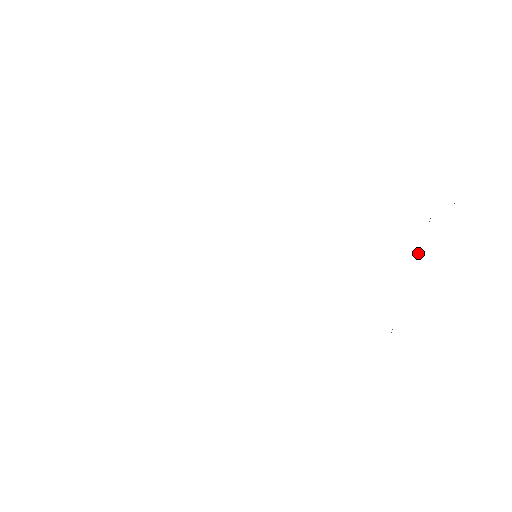
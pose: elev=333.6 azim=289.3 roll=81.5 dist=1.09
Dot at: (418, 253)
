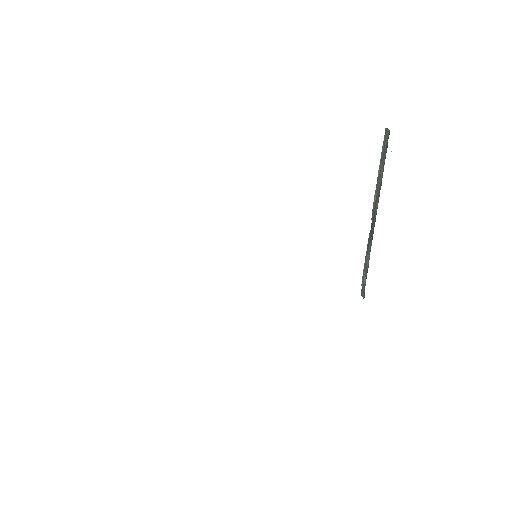
Dot at: (375, 200)
